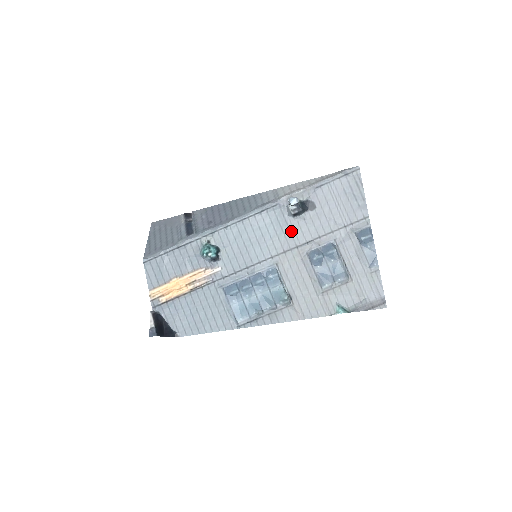
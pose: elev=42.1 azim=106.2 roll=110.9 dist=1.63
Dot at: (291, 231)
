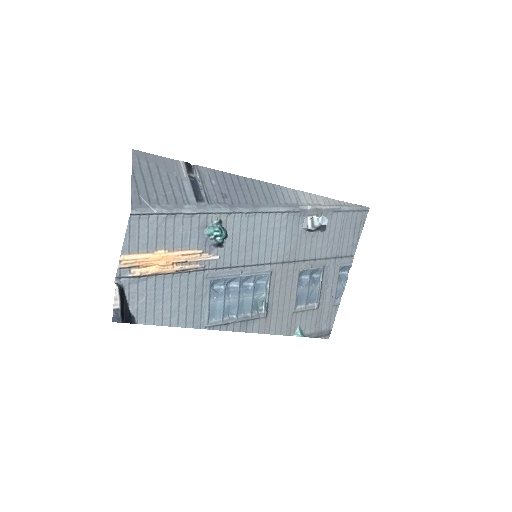
Dot at: (298, 244)
